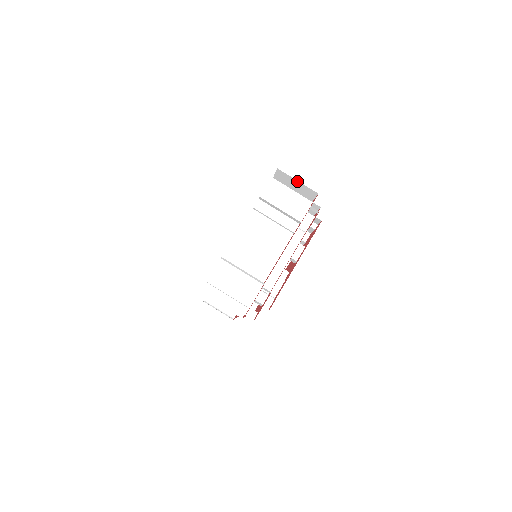
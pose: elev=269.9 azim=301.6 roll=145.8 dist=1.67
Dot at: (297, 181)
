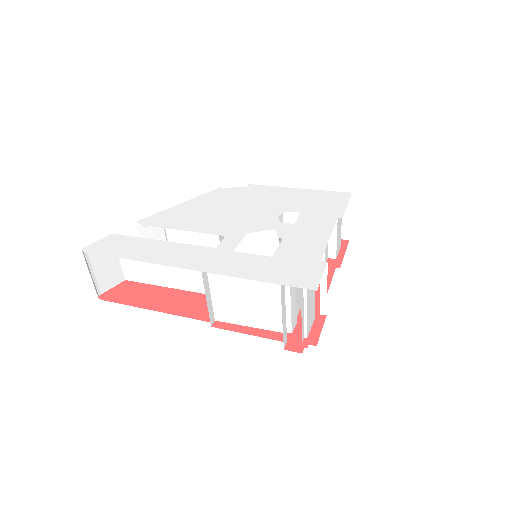
Dot at: (349, 216)
